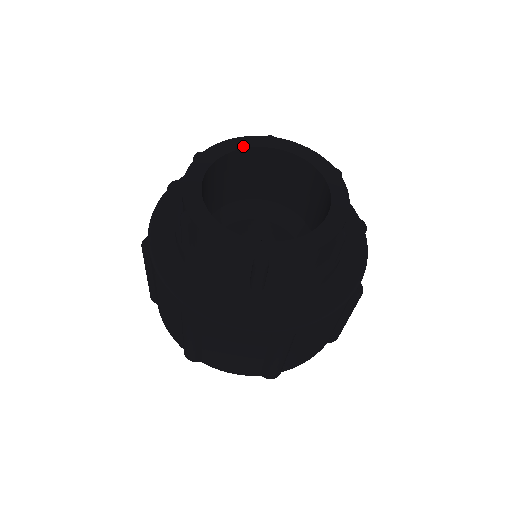
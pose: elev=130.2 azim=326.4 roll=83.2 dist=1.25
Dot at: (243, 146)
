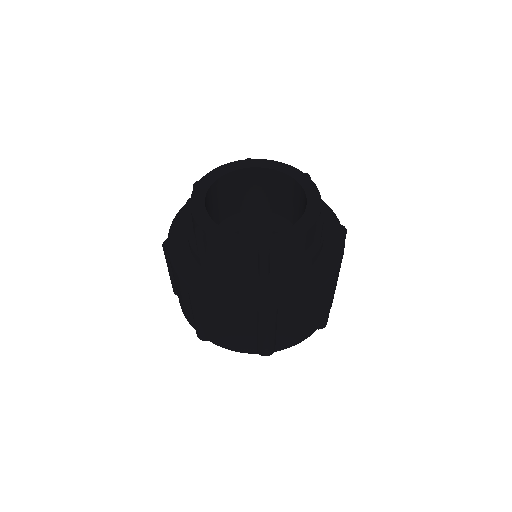
Dot at: (279, 169)
